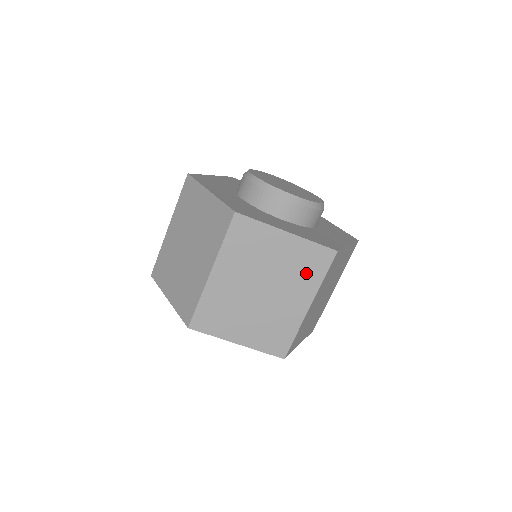
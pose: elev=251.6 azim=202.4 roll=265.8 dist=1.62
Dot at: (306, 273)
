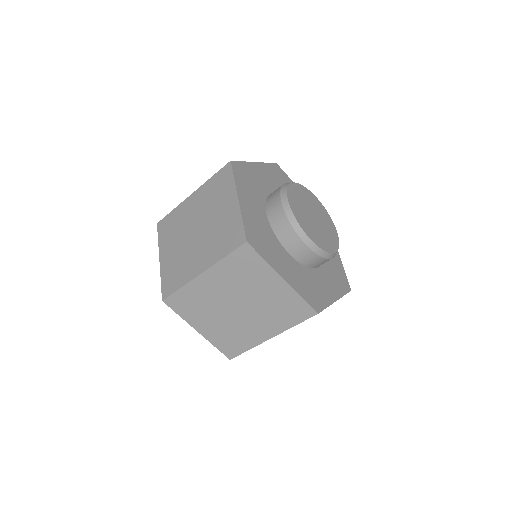
Dot at: (282, 315)
